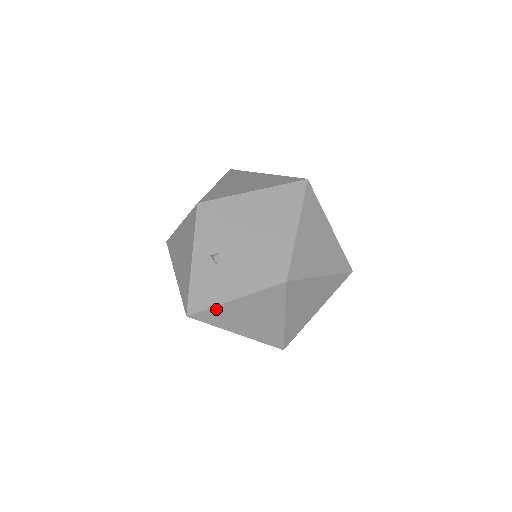
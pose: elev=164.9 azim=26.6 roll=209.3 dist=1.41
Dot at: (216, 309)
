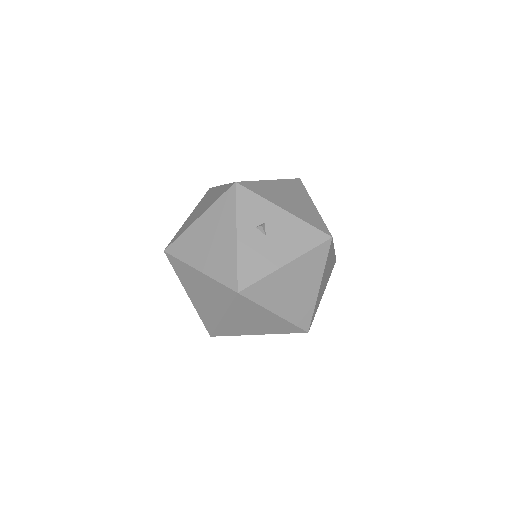
Dot at: (268, 279)
